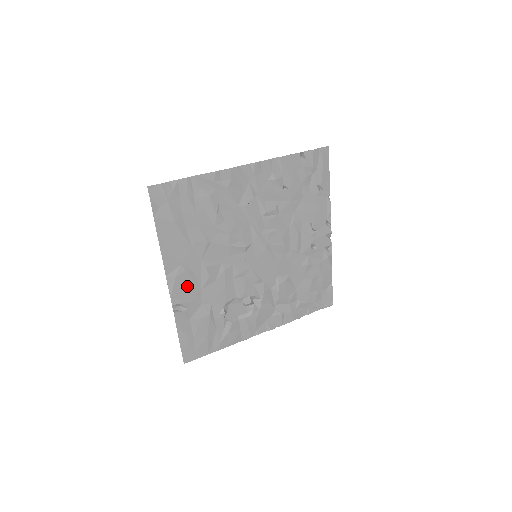
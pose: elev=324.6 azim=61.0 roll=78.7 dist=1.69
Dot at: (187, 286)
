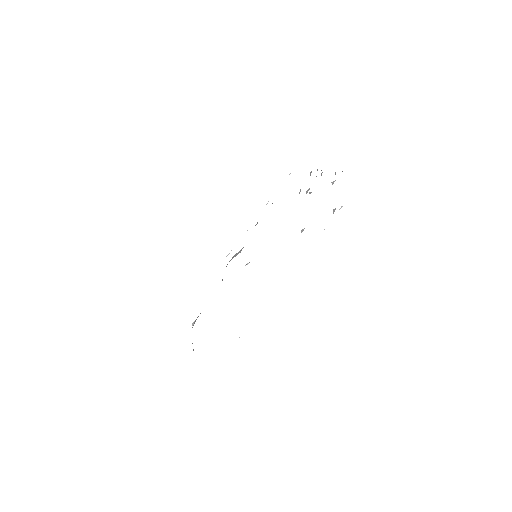
Dot at: occluded
